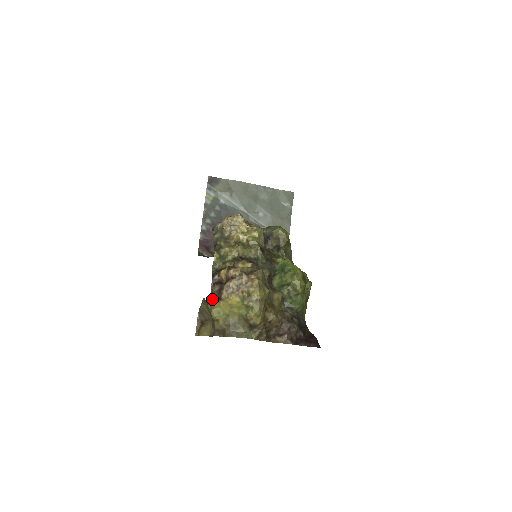
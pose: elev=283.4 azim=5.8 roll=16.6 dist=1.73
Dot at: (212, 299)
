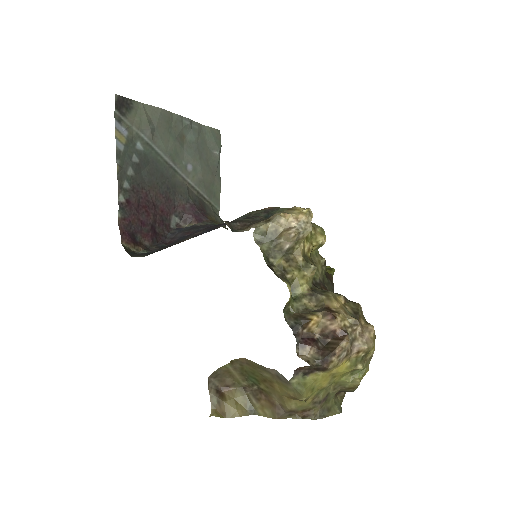
Dot at: (301, 370)
